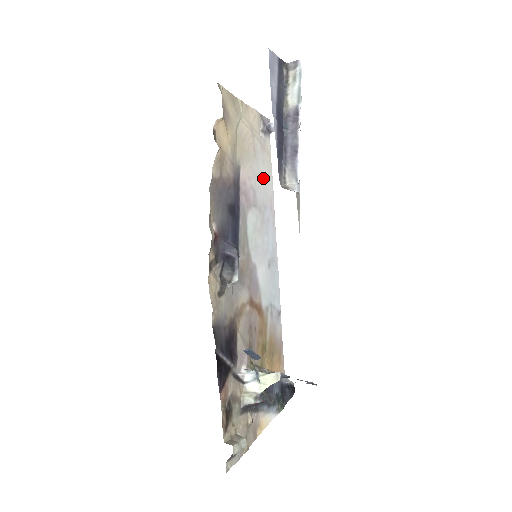
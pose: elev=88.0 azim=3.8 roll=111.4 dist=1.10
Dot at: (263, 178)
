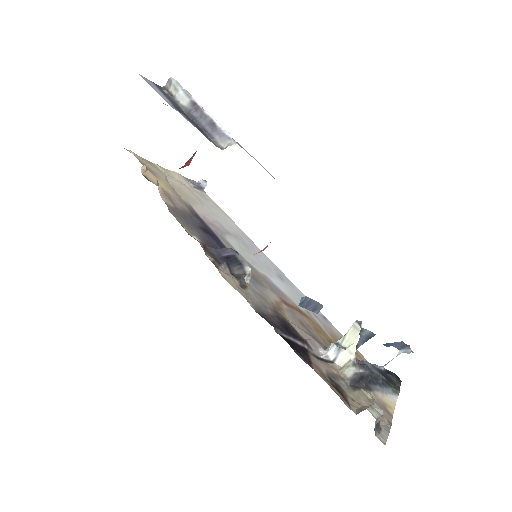
Dot at: (221, 217)
